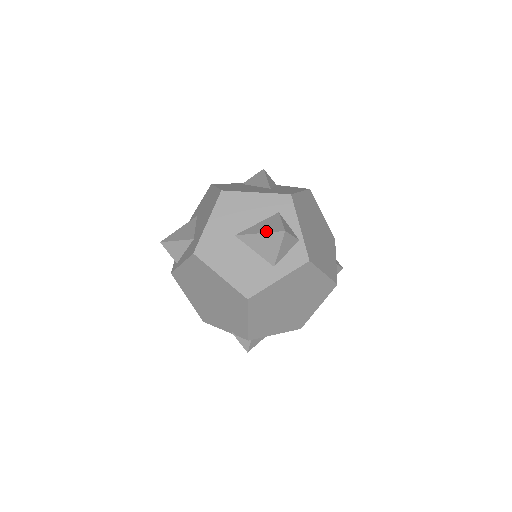
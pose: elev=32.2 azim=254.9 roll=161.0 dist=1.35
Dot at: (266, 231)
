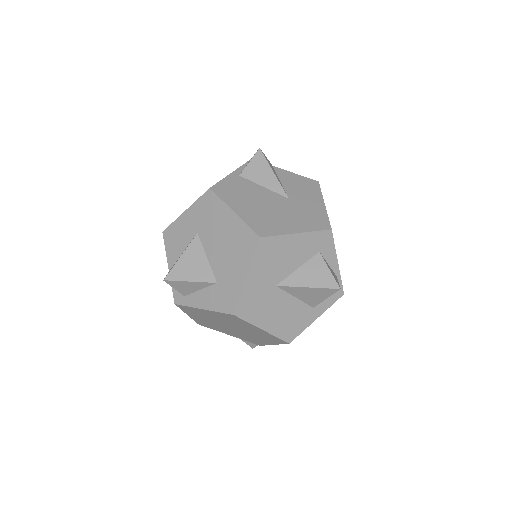
Dot at: (316, 286)
